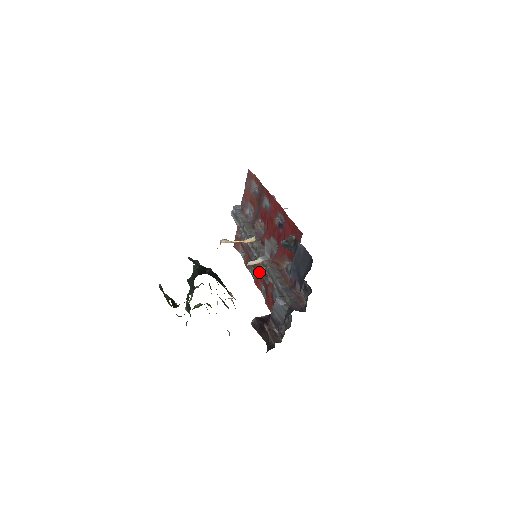
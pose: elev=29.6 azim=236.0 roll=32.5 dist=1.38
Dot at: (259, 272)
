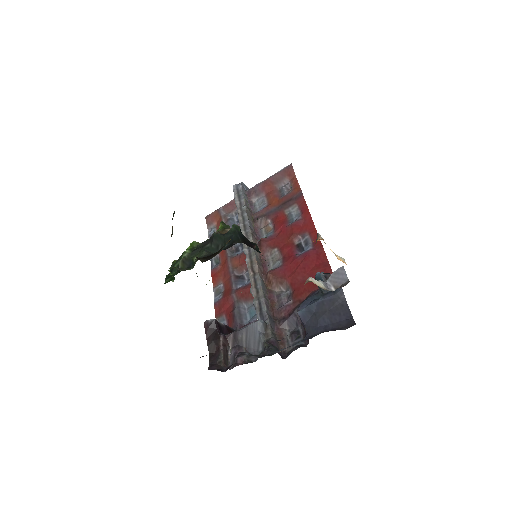
Dot at: (230, 268)
